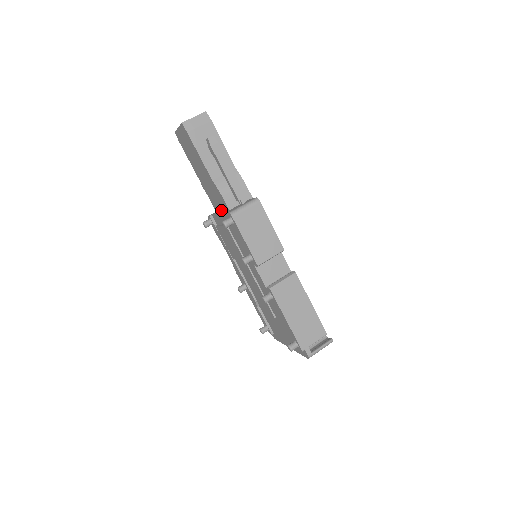
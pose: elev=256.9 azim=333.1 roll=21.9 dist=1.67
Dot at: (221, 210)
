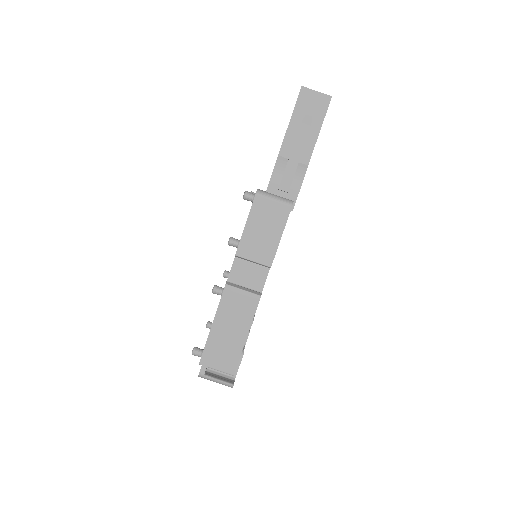
Dot at: occluded
